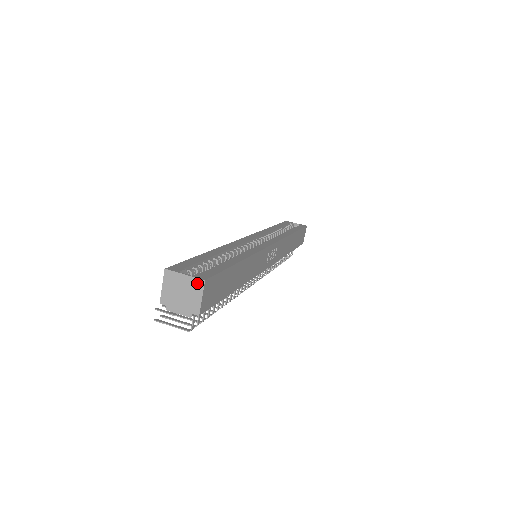
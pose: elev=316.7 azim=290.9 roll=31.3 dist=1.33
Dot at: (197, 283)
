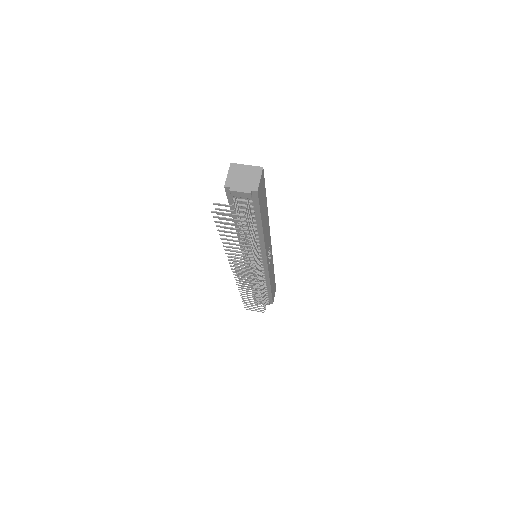
Dot at: (257, 169)
